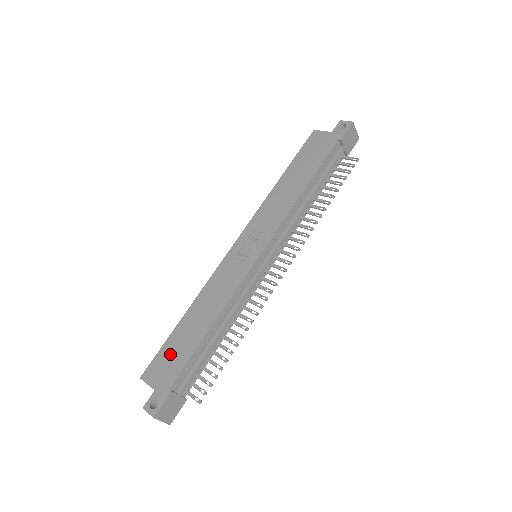
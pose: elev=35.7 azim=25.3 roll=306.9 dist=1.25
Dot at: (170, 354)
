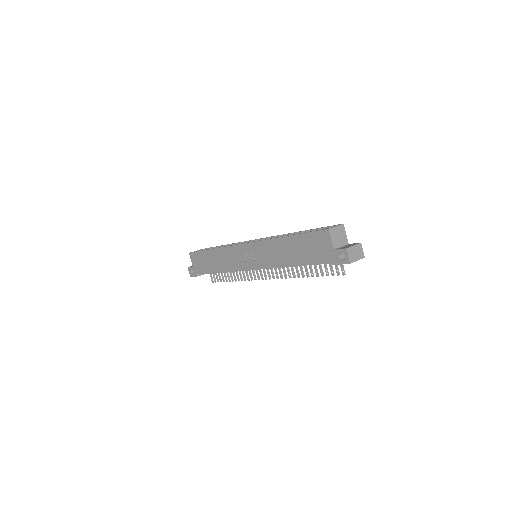
Dot at: (201, 260)
